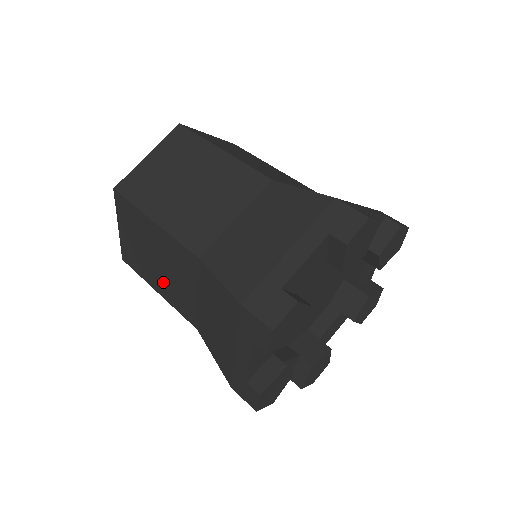
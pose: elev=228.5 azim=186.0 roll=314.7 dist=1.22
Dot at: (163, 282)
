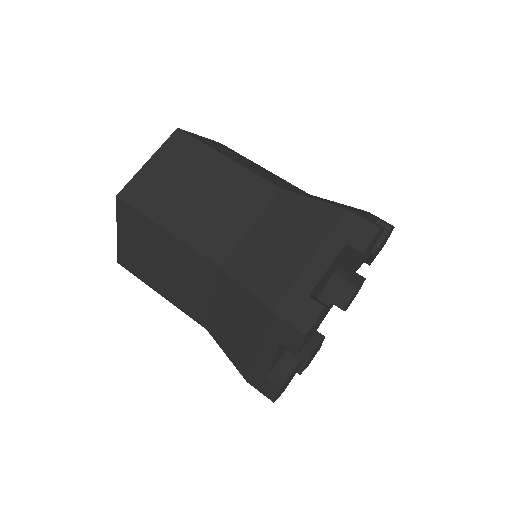
Dot at: (191, 216)
